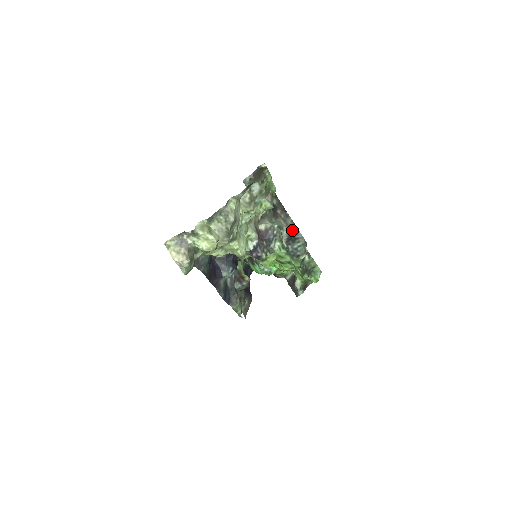
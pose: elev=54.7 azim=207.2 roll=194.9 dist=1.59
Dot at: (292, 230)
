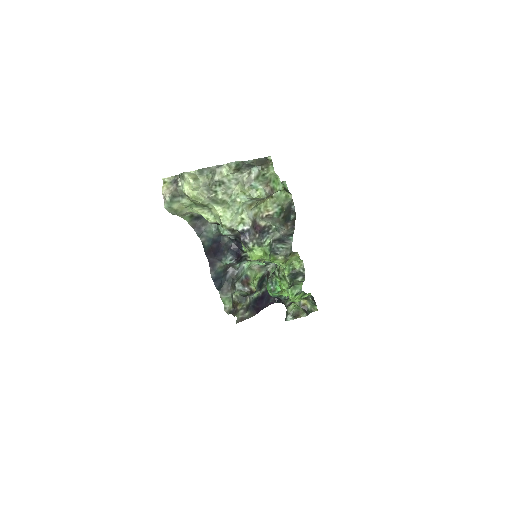
Dot at: (287, 236)
